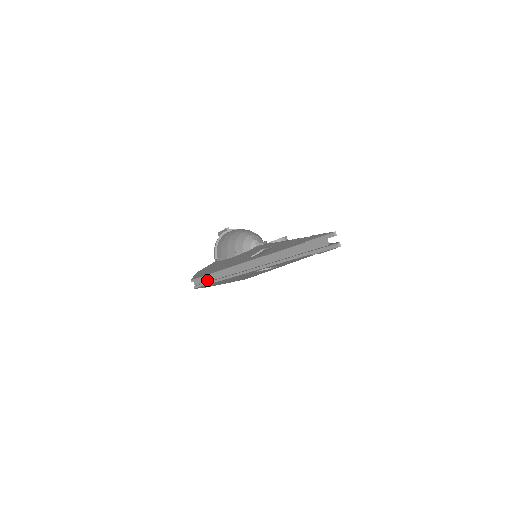
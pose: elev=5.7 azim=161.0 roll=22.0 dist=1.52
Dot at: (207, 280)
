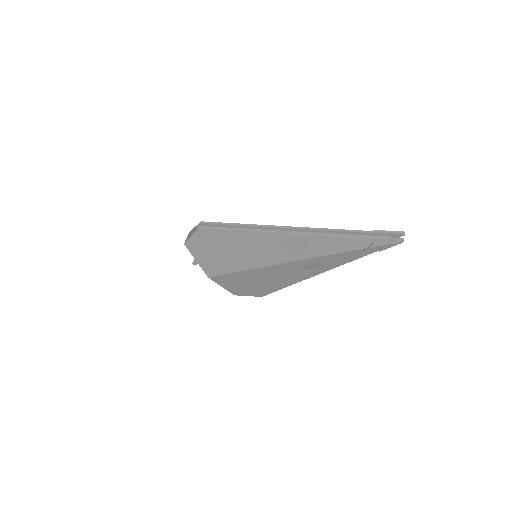
Dot at: occluded
